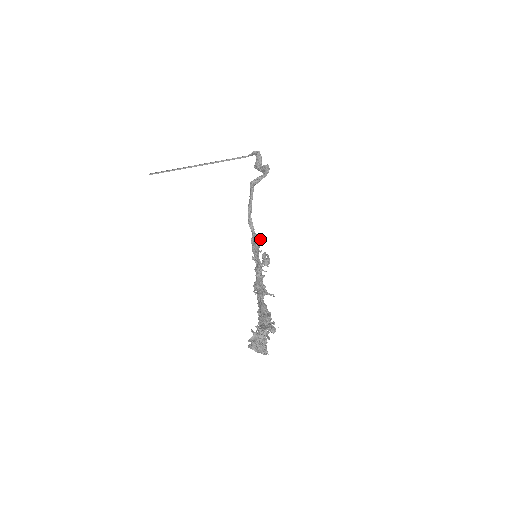
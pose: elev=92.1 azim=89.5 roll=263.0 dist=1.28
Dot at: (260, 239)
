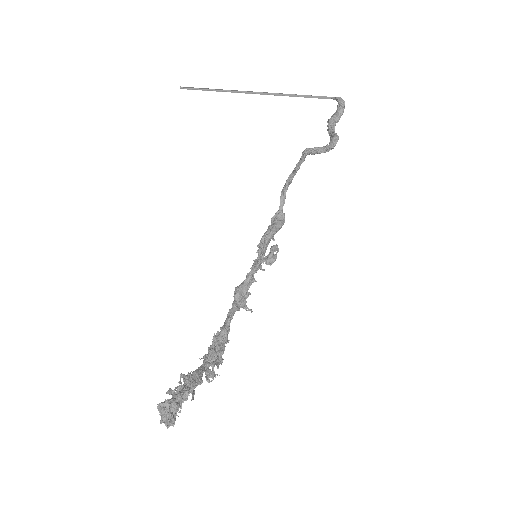
Dot at: (282, 223)
